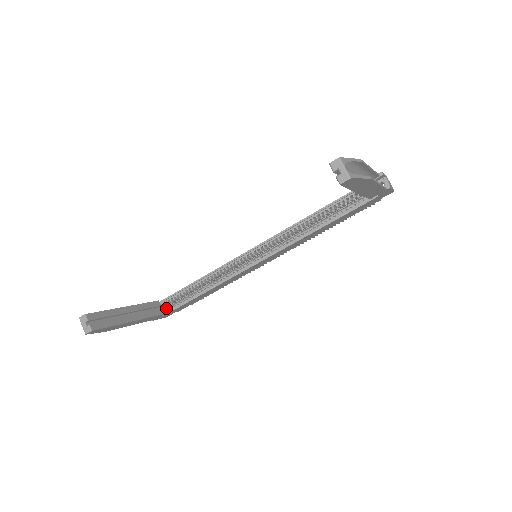
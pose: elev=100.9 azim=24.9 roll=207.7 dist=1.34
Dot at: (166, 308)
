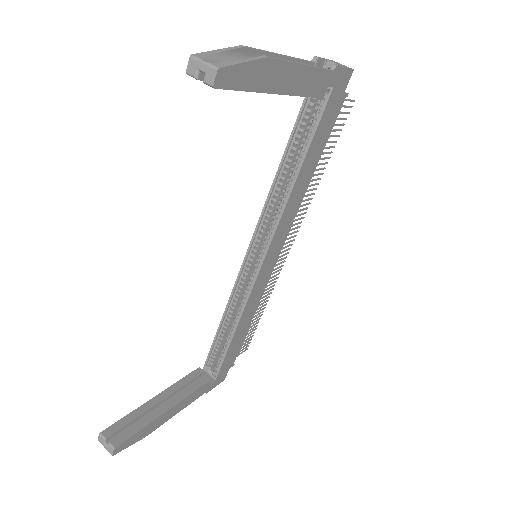
Dot at: (213, 371)
